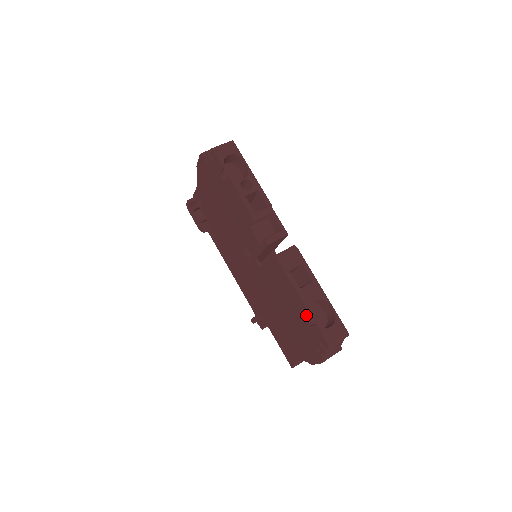
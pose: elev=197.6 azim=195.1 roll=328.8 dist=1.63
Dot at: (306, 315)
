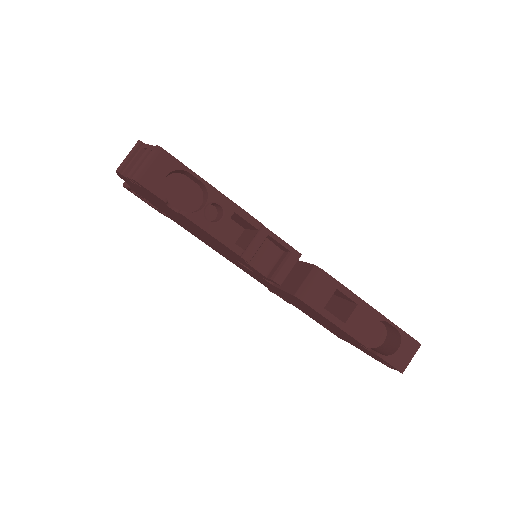
Dot at: occluded
